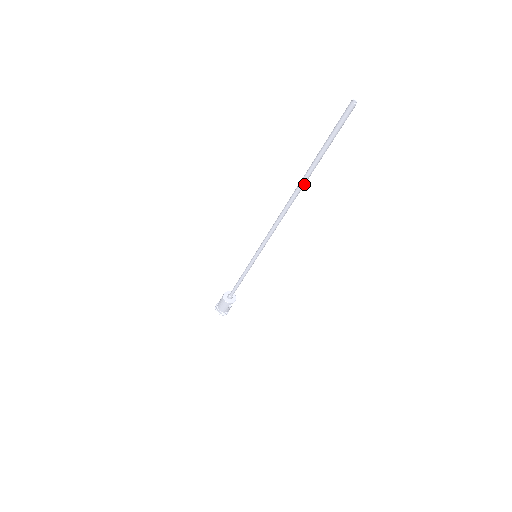
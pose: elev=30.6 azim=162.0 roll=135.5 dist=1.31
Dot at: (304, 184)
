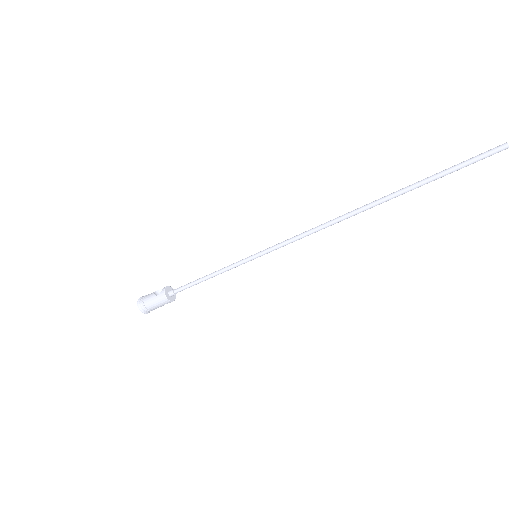
Dot at: (388, 200)
